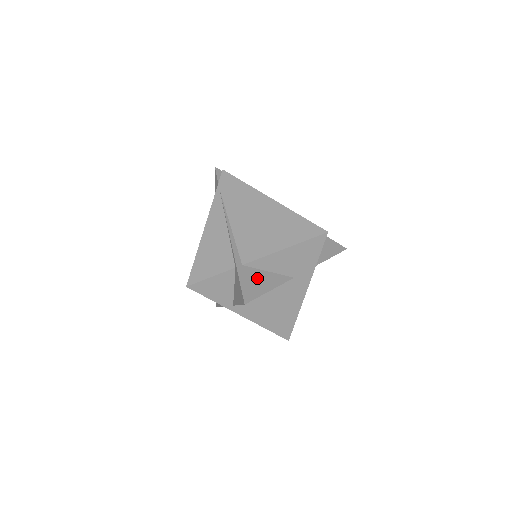
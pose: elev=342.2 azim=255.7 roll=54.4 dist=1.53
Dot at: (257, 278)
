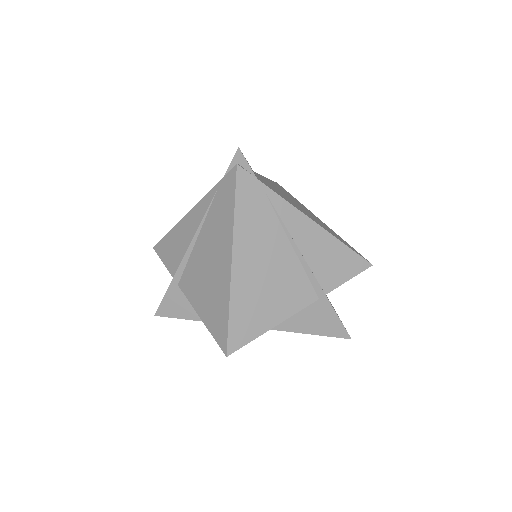
Dot at: (185, 303)
